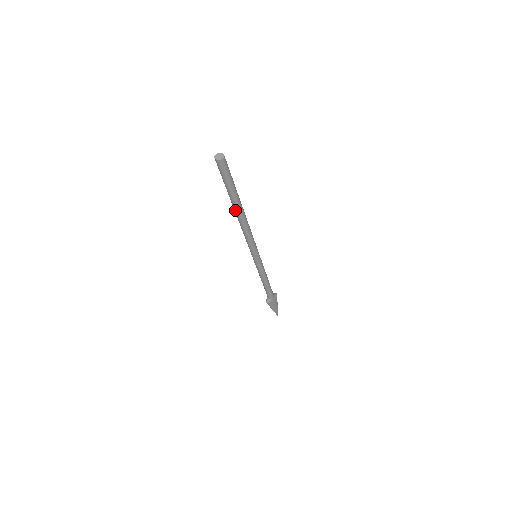
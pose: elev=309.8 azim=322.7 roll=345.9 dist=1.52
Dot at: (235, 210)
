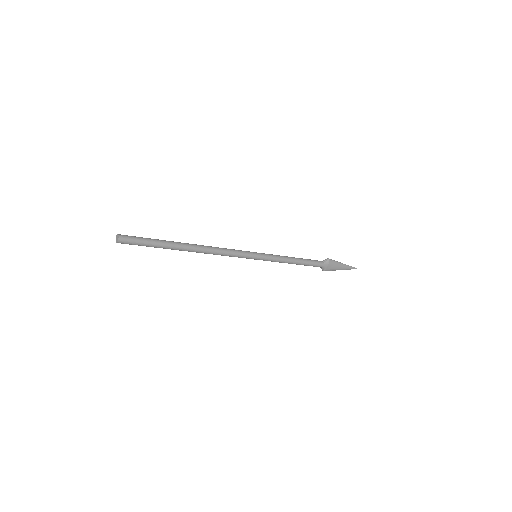
Dot at: occluded
